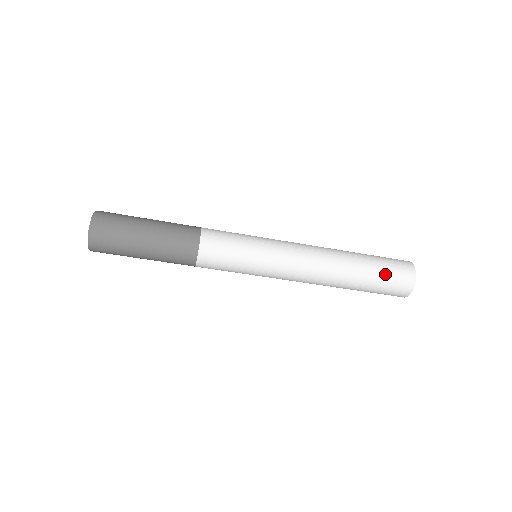
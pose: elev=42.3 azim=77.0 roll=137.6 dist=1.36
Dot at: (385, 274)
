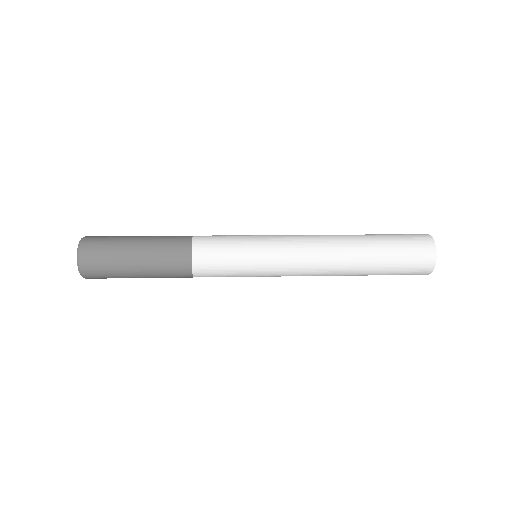
Dot at: (399, 267)
